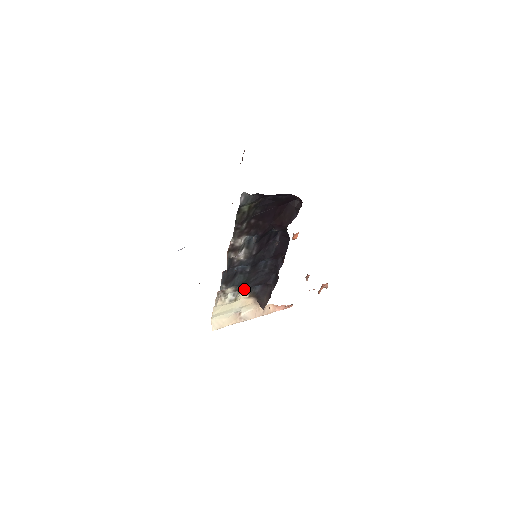
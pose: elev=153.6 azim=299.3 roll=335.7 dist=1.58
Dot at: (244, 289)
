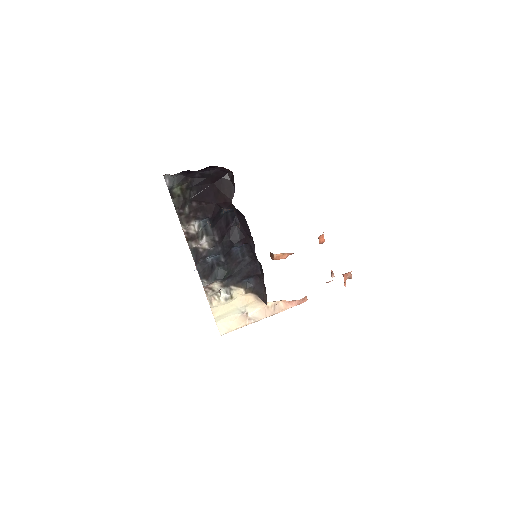
Dot at: (233, 283)
